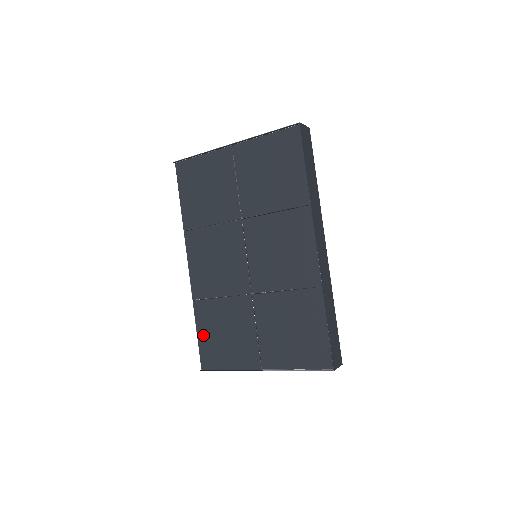
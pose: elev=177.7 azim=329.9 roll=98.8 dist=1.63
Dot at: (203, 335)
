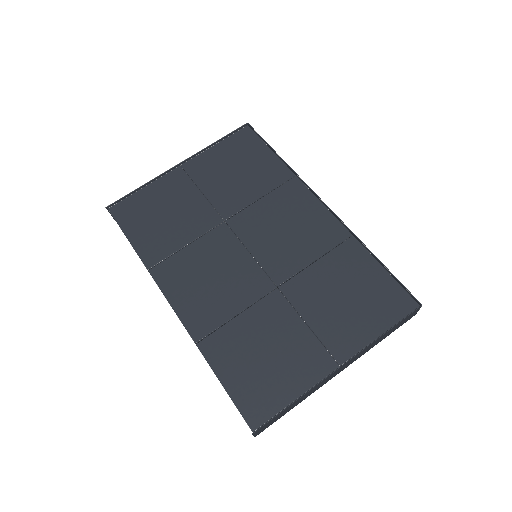
Dot at: (233, 379)
